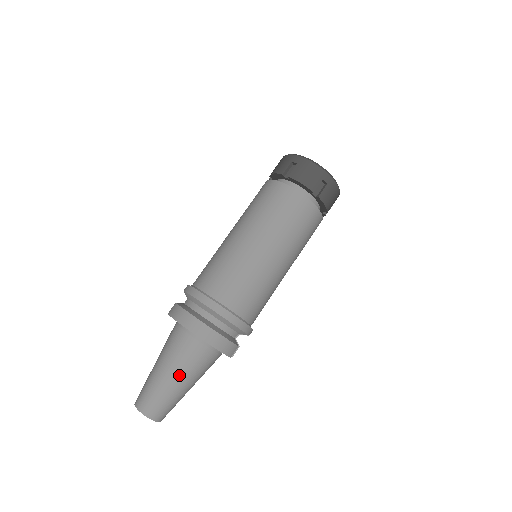
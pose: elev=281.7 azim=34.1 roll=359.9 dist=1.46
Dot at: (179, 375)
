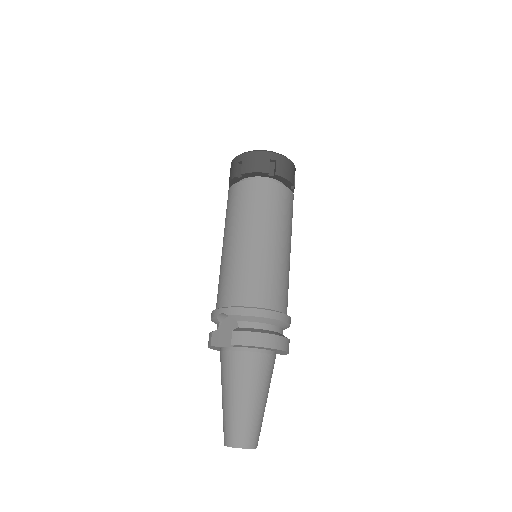
Dot at: (266, 394)
